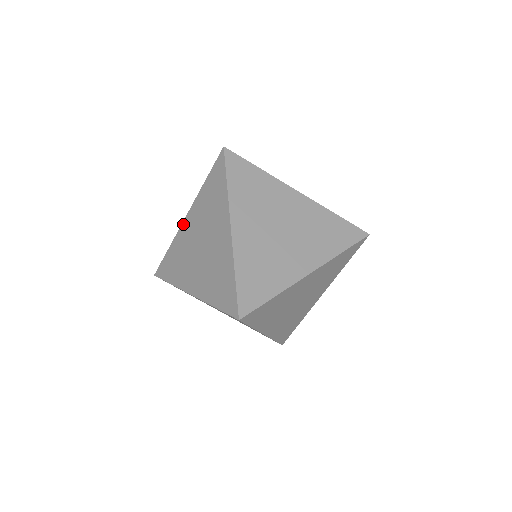
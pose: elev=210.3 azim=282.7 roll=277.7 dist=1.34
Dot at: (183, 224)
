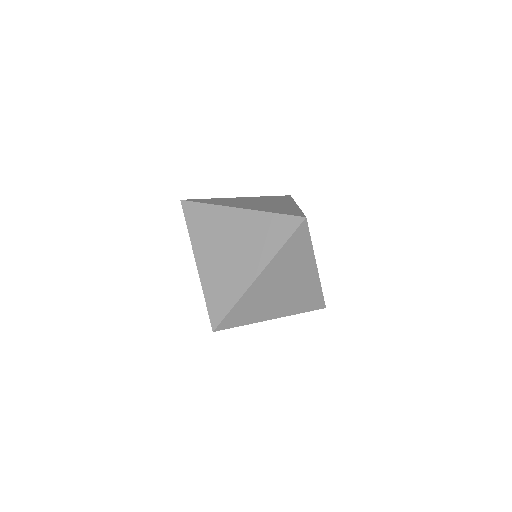
Dot at: (232, 209)
